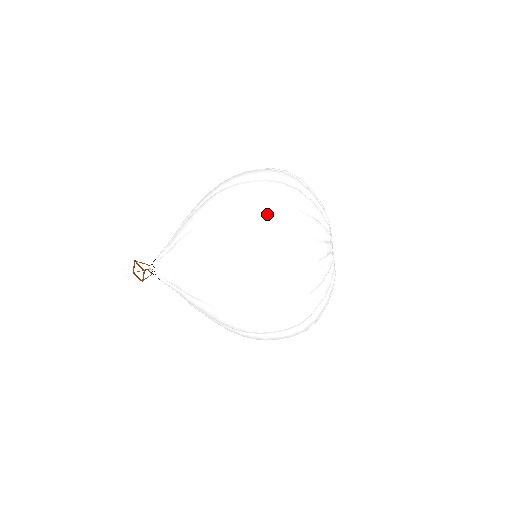
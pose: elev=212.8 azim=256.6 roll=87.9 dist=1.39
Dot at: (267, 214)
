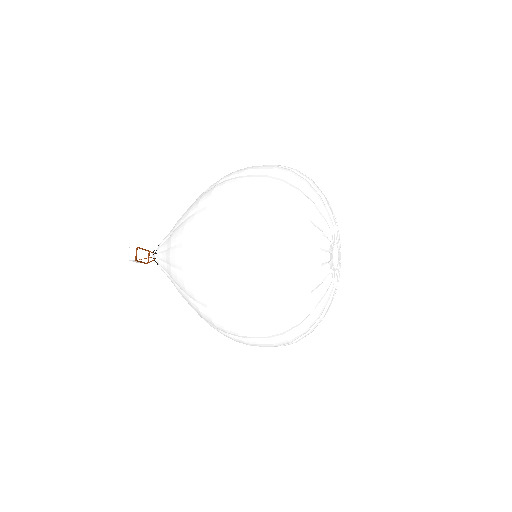
Dot at: (253, 252)
